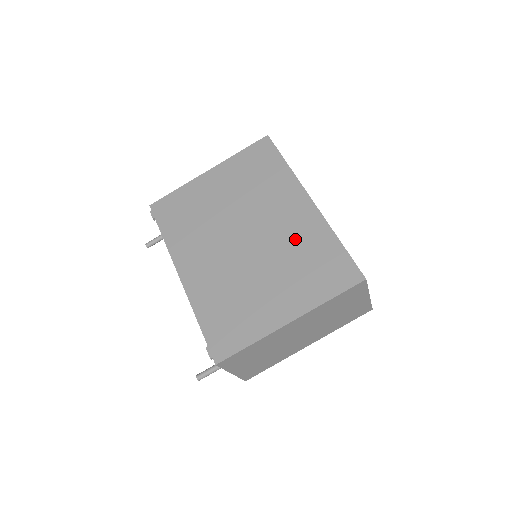
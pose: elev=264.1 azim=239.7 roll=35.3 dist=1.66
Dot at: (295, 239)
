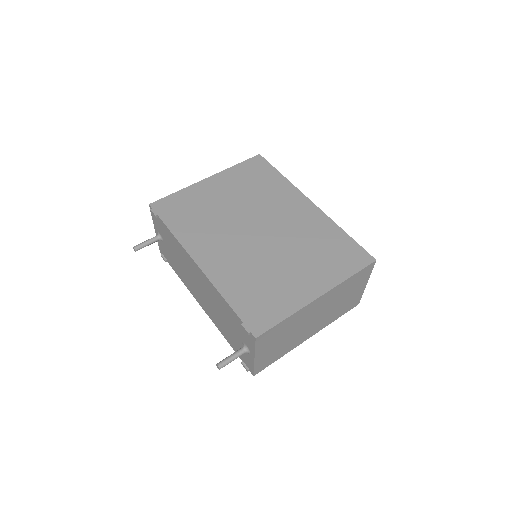
Dot at: (306, 232)
